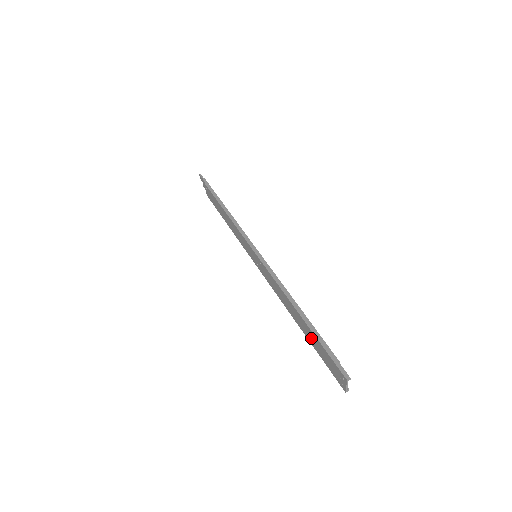
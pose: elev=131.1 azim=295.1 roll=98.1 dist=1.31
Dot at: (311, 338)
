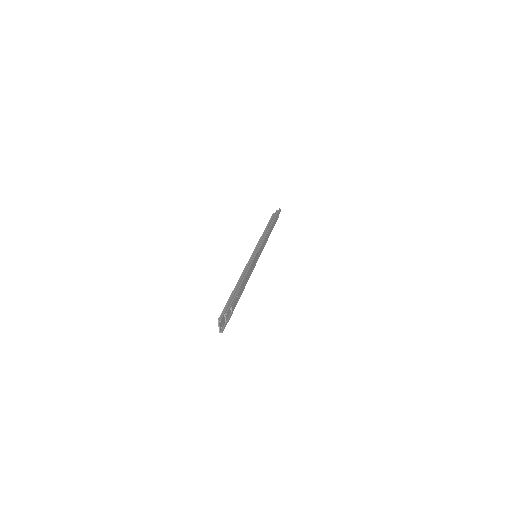
Dot at: occluded
